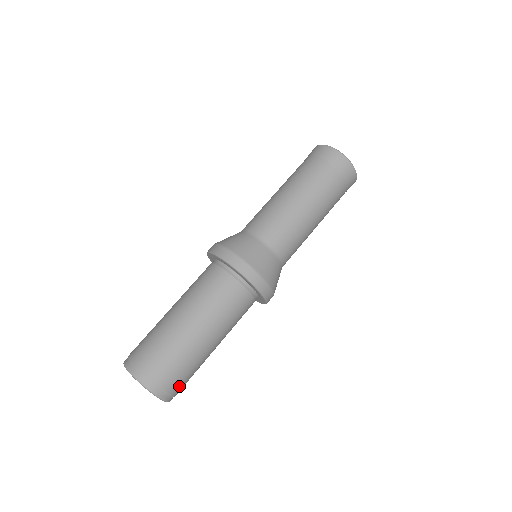
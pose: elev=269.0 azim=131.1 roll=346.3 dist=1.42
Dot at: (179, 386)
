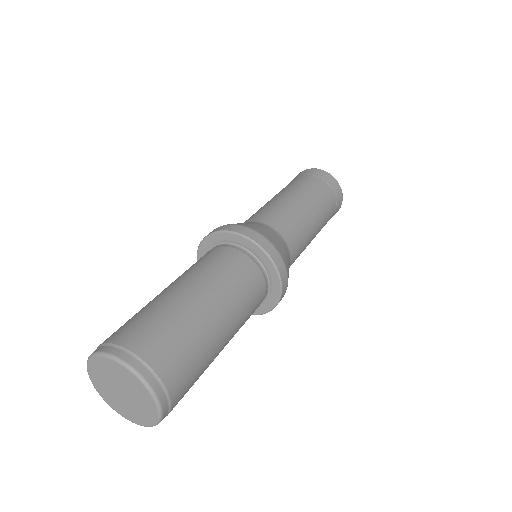
Dot at: (181, 387)
